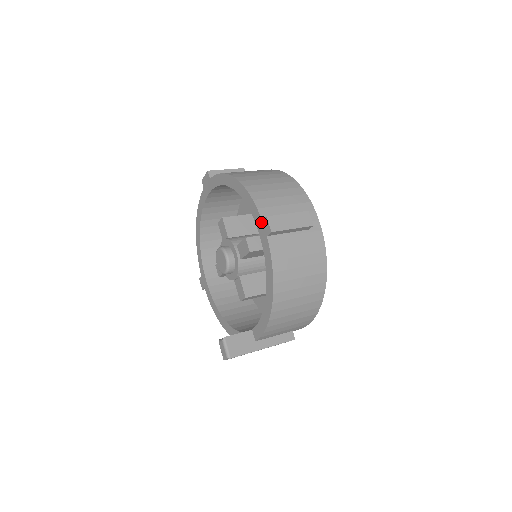
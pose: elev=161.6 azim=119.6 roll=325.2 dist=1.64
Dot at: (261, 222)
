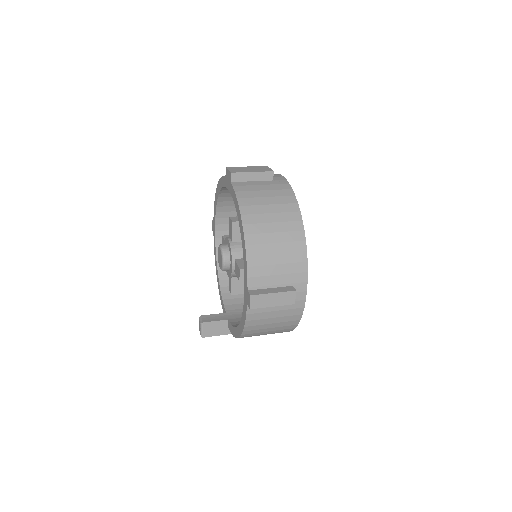
Dot at: (247, 290)
